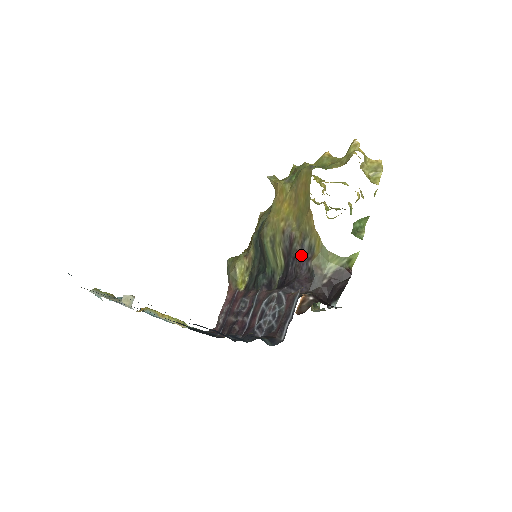
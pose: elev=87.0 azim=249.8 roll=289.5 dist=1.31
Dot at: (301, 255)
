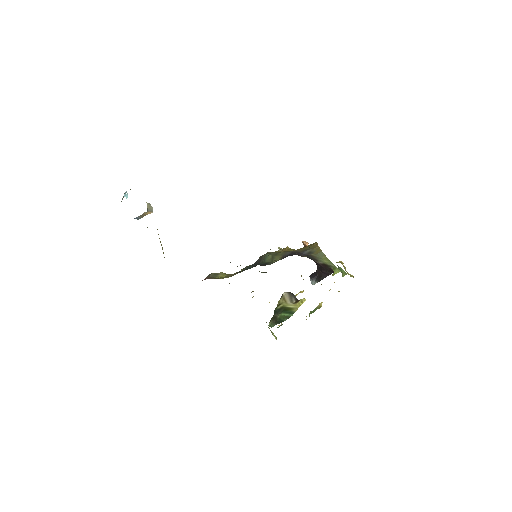
Dot at: (301, 253)
